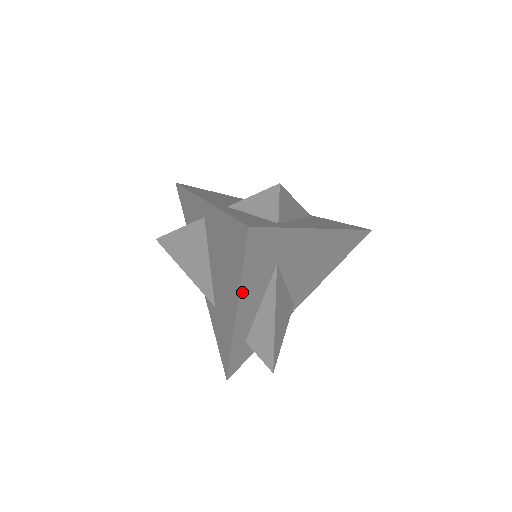
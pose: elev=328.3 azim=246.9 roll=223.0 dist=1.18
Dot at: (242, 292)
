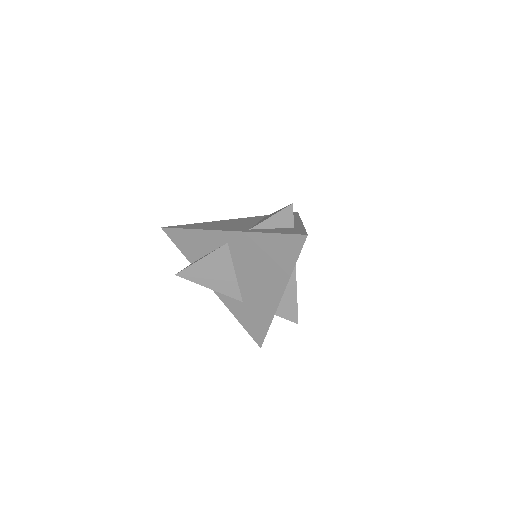
Dot at: (289, 278)
